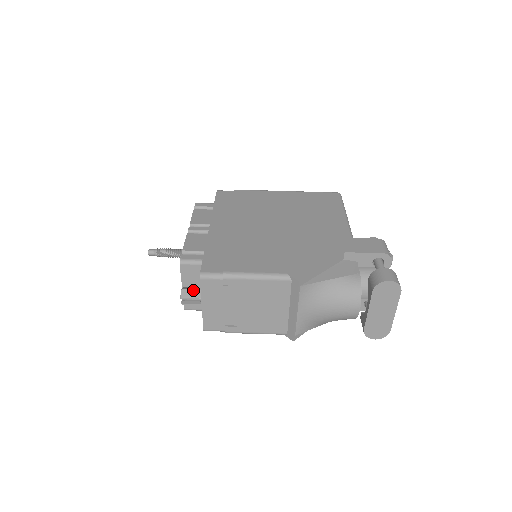
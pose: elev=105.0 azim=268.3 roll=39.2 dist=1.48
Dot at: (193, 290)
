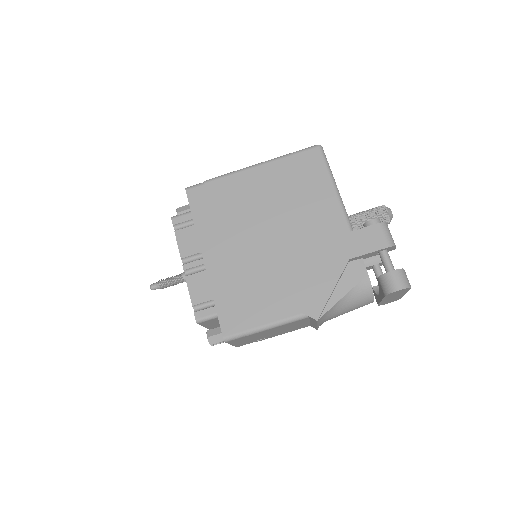
Dot at: (218, 335)
